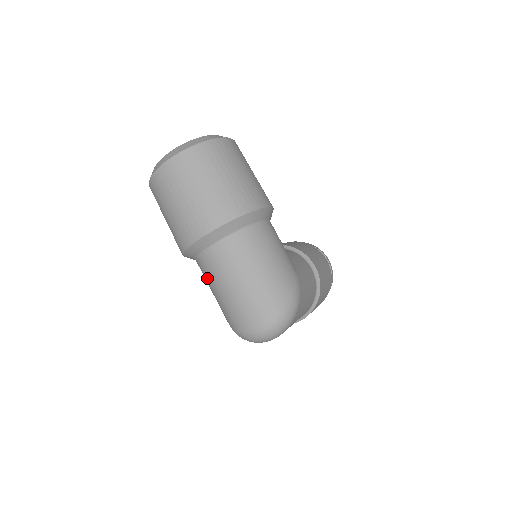
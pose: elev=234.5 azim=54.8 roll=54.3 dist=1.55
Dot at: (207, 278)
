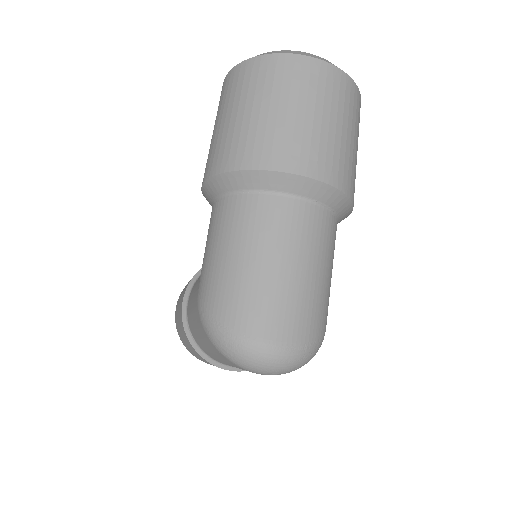
Dot at: (235, 228)
